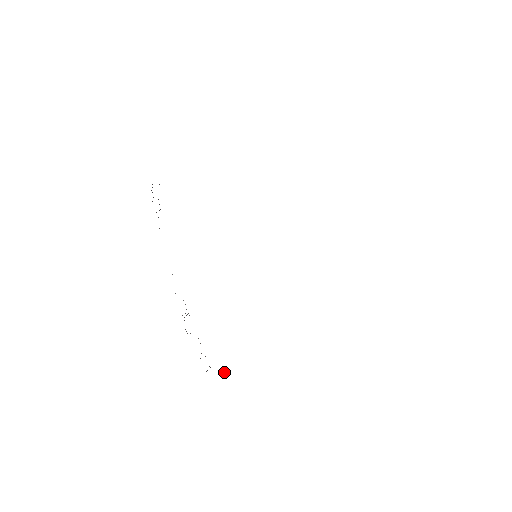
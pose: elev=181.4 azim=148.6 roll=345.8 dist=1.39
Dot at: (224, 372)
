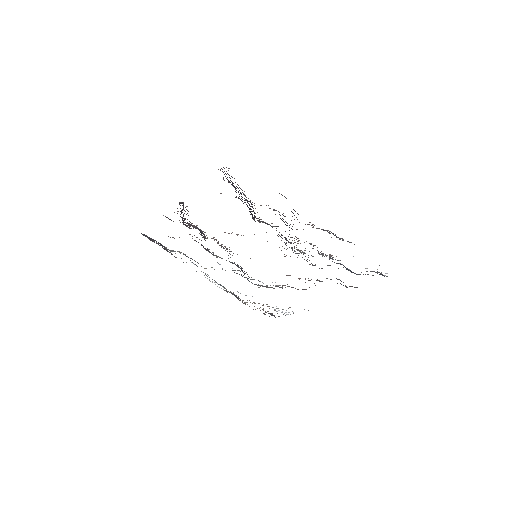
Dot at: (283, 314)
